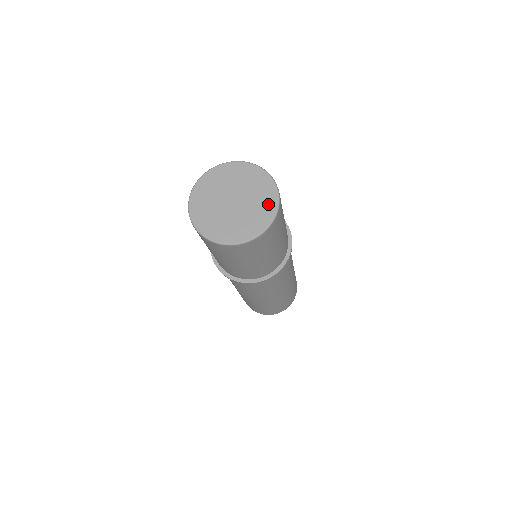
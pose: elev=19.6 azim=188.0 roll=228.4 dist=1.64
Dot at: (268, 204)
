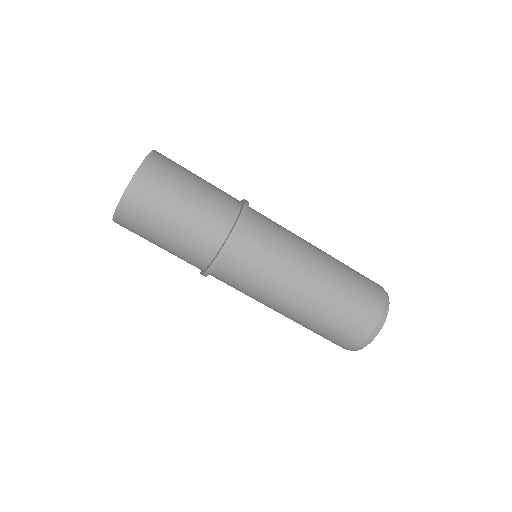
Dot at: occluded
